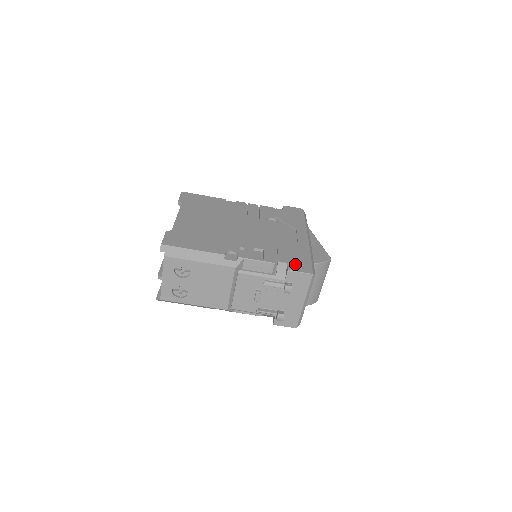
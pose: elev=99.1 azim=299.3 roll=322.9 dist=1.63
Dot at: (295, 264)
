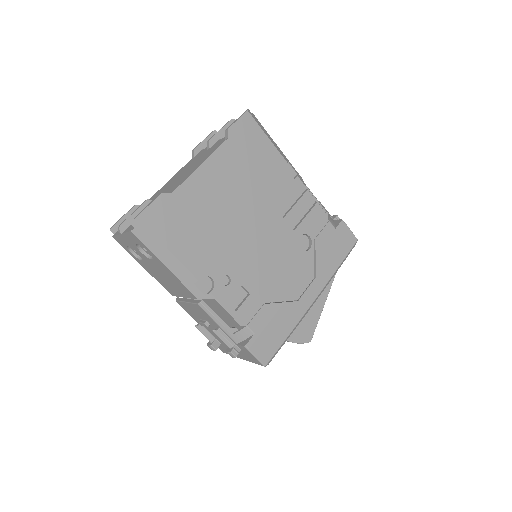
Dot at: (261, 341)
